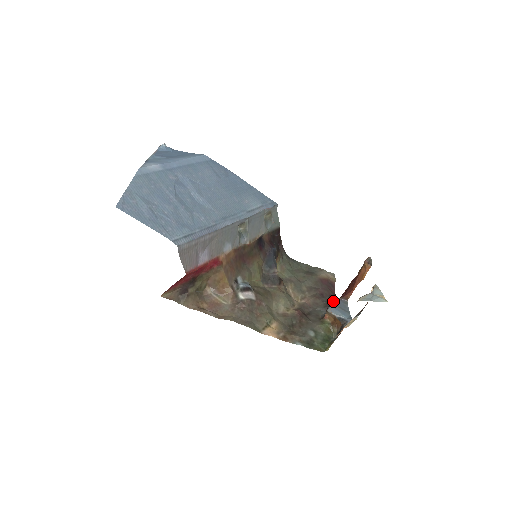
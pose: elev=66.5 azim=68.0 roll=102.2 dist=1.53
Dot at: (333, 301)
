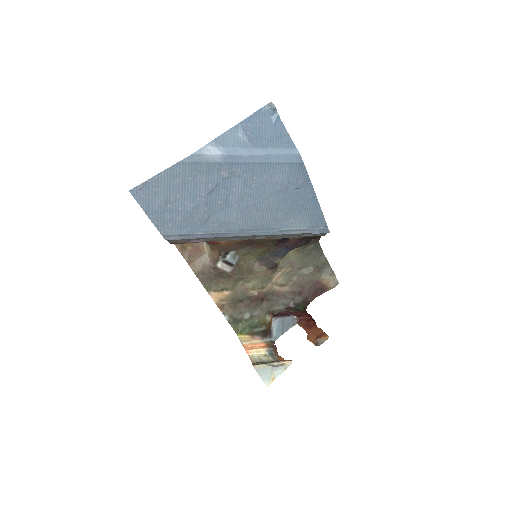
Dot at: (298, 307)
